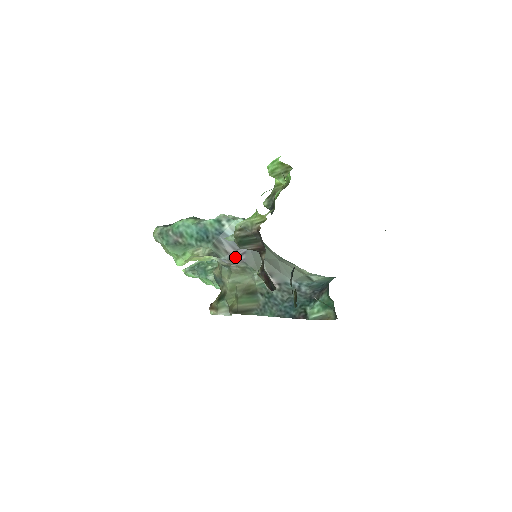
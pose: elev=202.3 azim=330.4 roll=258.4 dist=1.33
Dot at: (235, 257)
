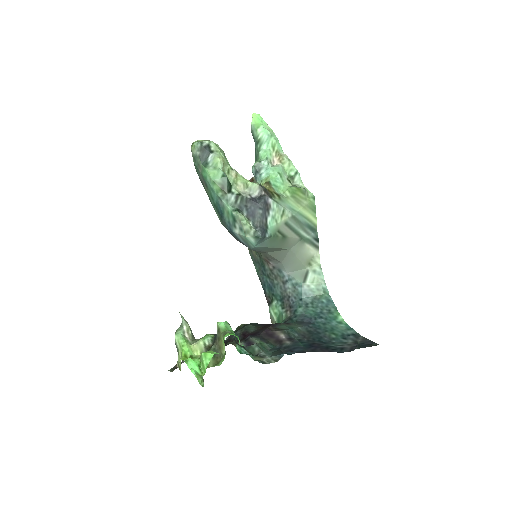
Dot at: occluded
